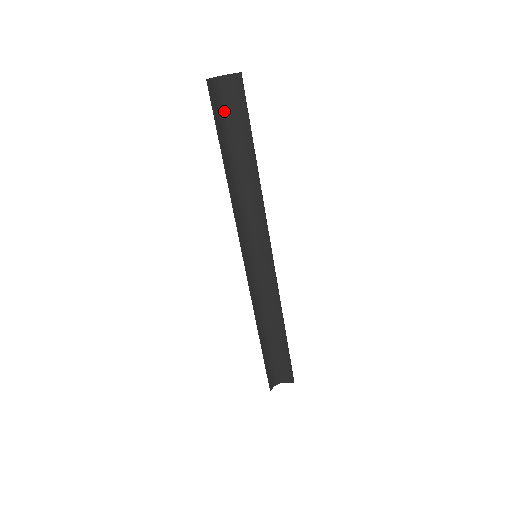
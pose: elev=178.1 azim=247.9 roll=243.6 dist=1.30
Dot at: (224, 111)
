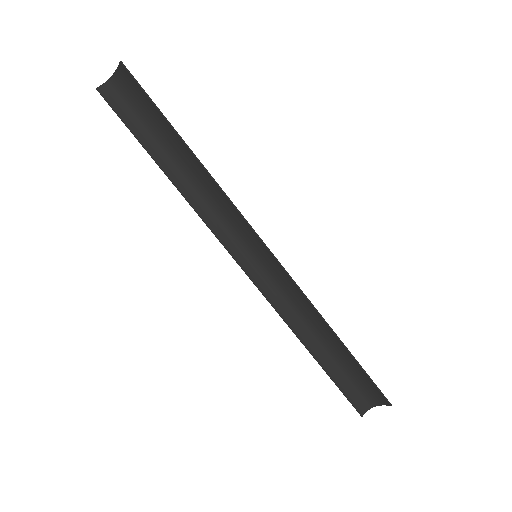
Dot at: (135, 110)
